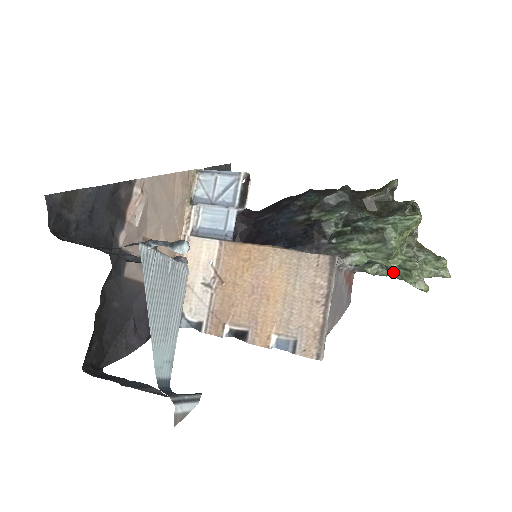
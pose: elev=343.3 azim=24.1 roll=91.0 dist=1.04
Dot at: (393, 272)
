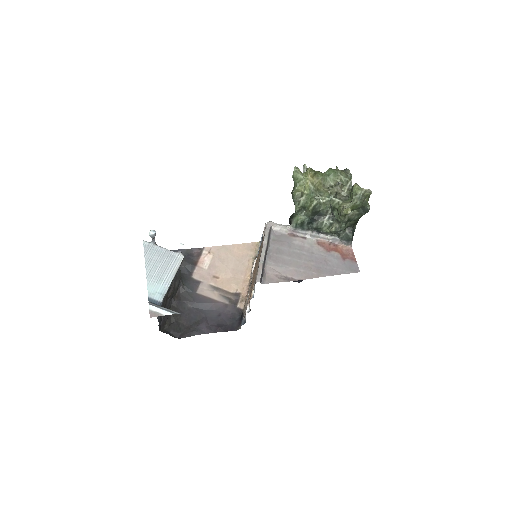
Dot at: (336, 218)
